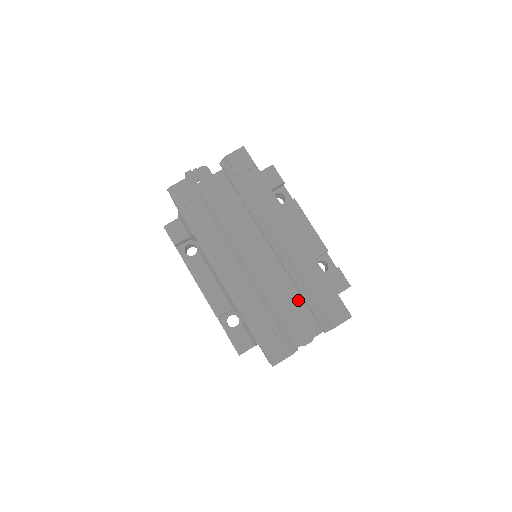
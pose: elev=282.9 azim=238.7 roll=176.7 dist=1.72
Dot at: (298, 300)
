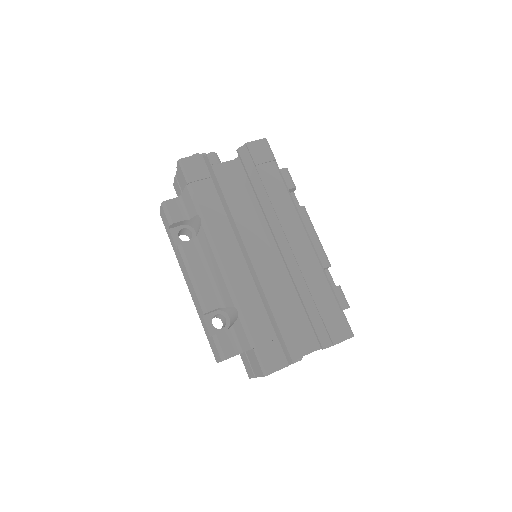
Dot at: (294, 311)
